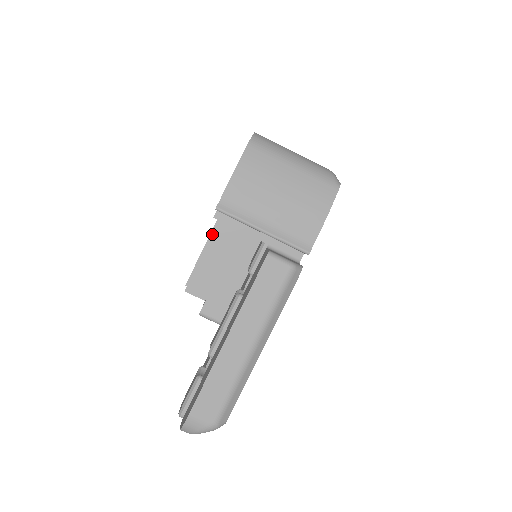
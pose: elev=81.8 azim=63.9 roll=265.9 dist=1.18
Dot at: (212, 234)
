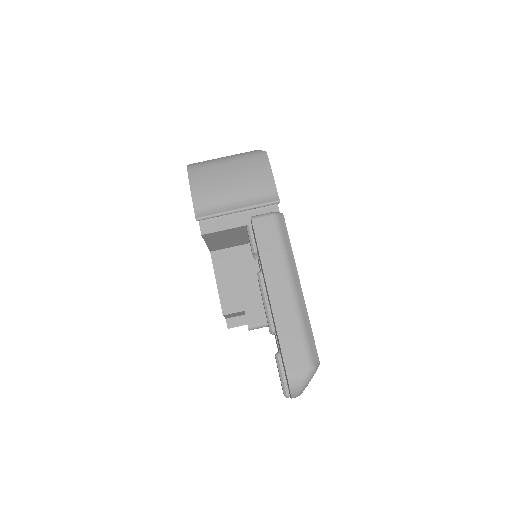
Dot at: (214, 265)
